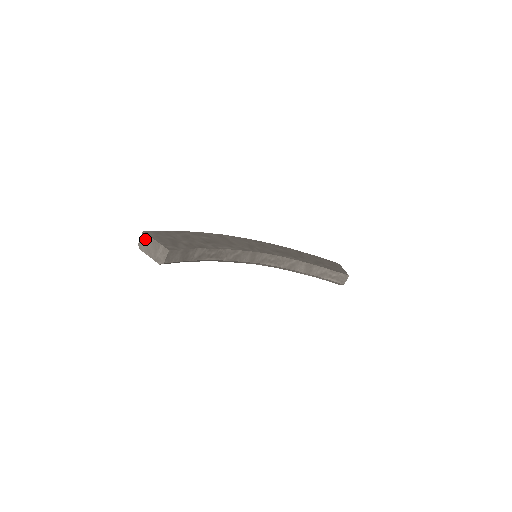
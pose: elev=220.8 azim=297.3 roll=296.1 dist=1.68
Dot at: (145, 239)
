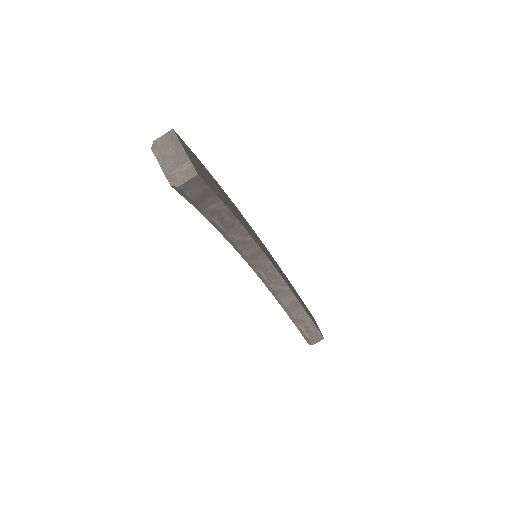
Dot at: (169, 140)
